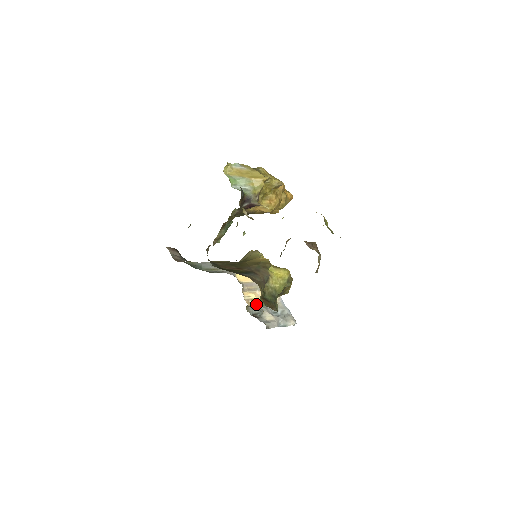
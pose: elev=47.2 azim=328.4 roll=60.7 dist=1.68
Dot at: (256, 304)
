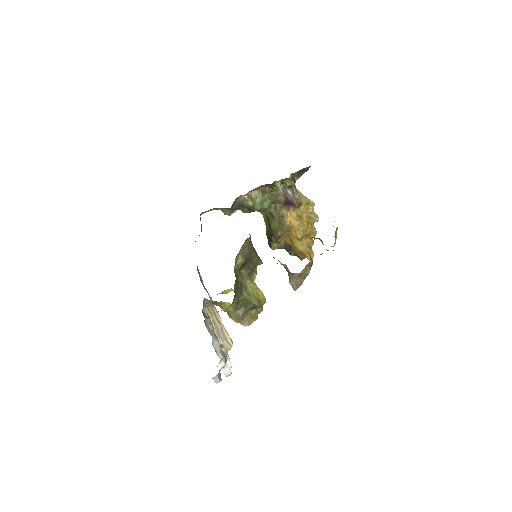
Dot at: occluded
